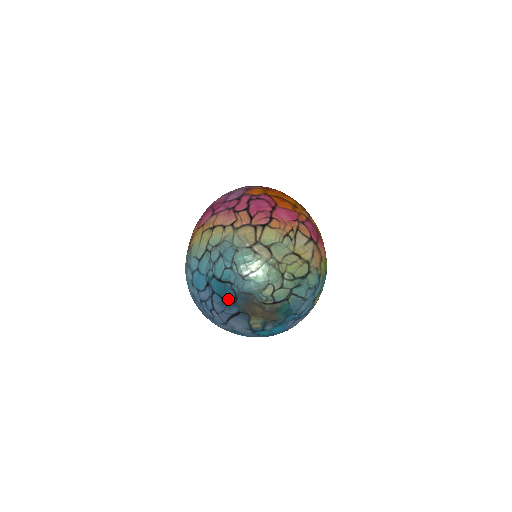
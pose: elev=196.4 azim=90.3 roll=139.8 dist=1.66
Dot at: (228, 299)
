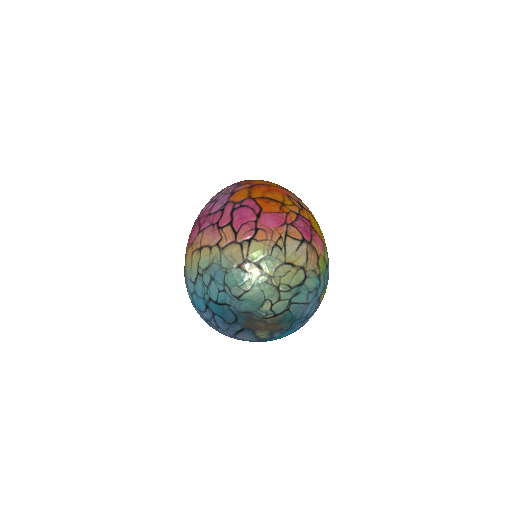
Dot at: (229, 319)
